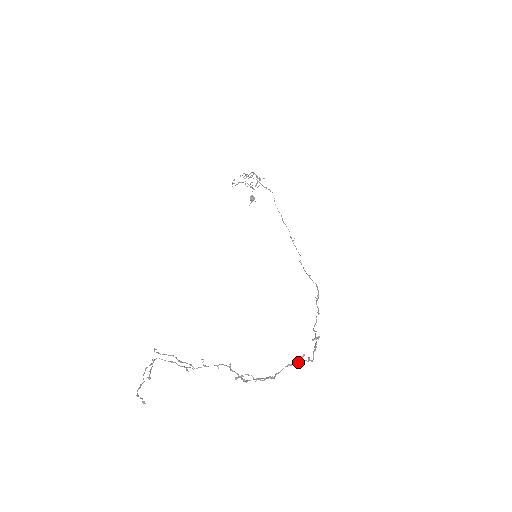
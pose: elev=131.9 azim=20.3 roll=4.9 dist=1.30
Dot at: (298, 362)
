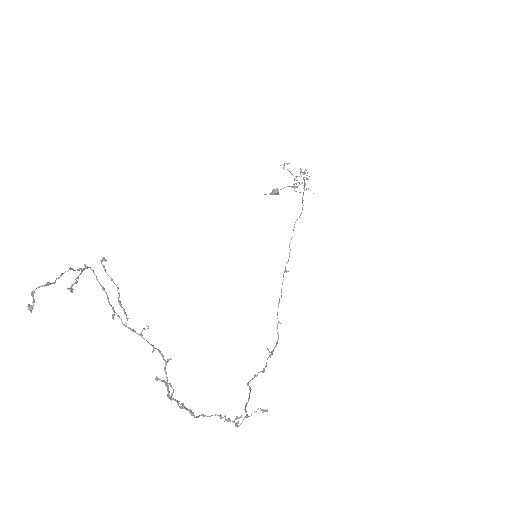
Dot at: (229, 419)
